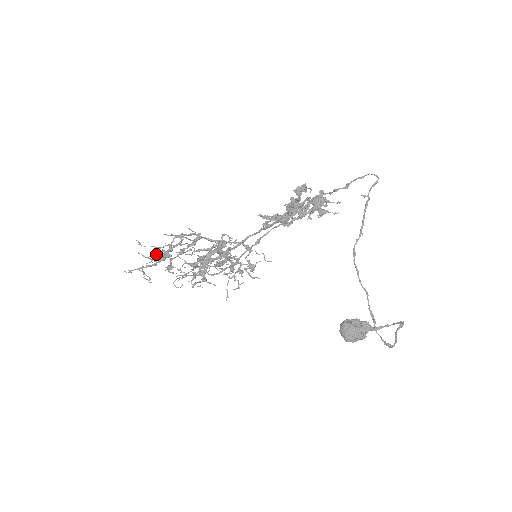
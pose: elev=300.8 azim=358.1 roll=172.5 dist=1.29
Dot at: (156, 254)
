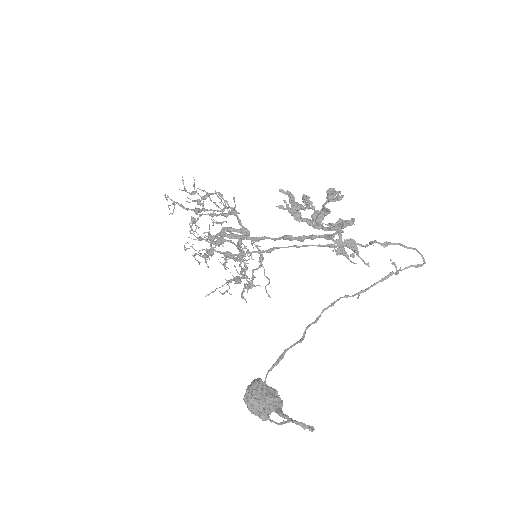
Dot at: occluded
